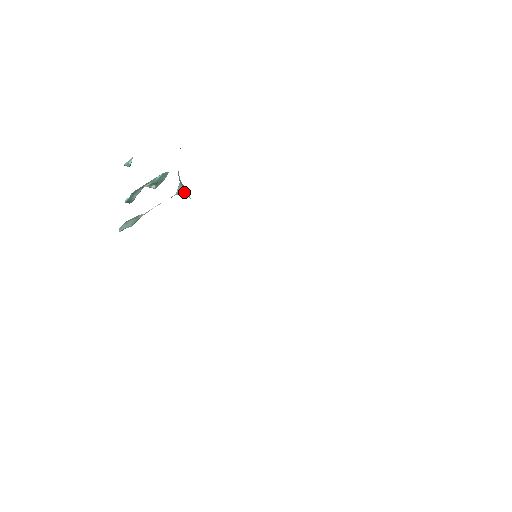
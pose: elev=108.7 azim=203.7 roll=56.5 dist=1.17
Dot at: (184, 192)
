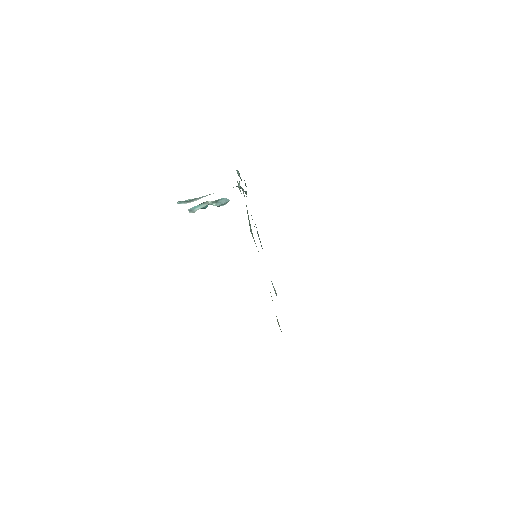
Dot at: occluded
